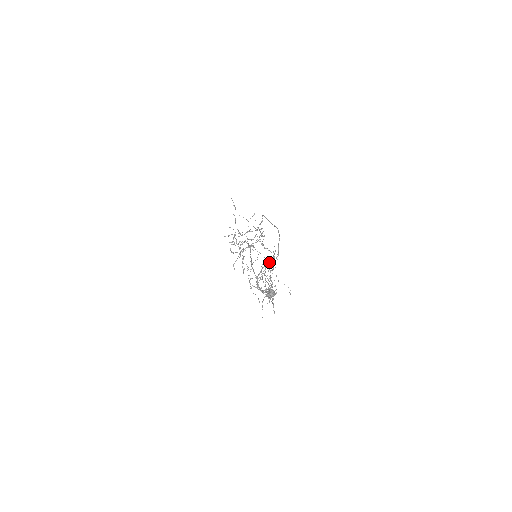
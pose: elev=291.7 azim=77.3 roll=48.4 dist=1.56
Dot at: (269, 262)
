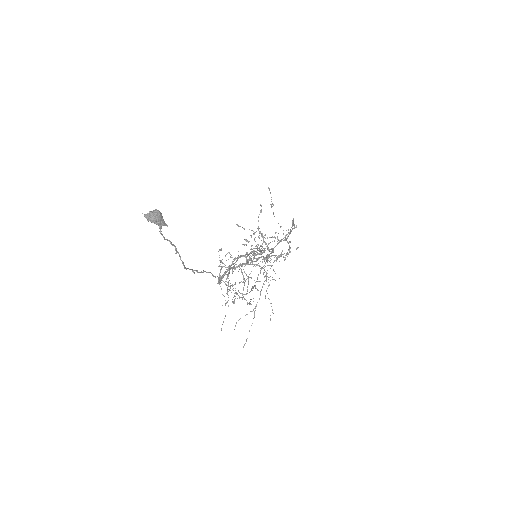
Dot at: occluded
